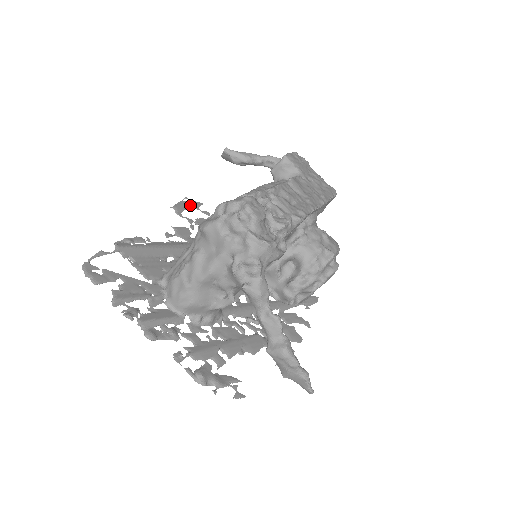
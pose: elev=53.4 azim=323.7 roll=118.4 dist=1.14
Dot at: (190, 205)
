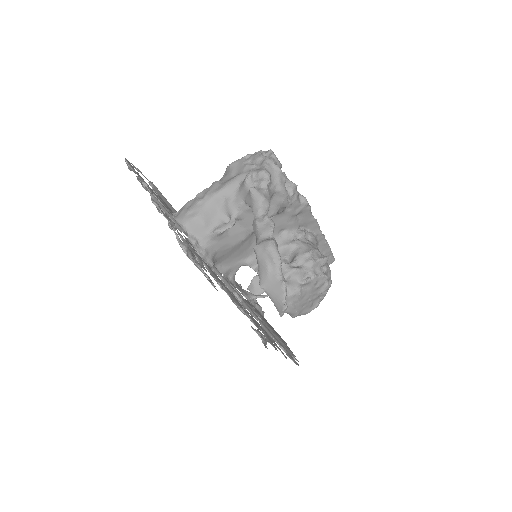
Dot at: occluded
